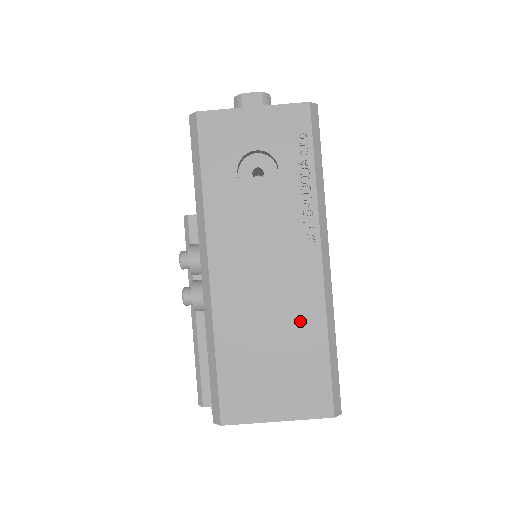
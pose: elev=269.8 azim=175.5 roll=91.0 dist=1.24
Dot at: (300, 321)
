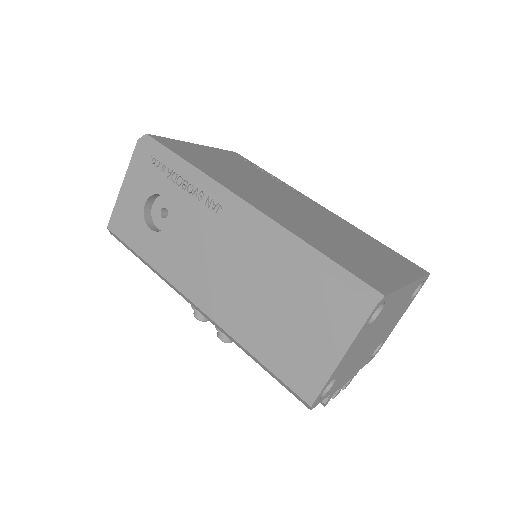
Dot at: (272, 267)
